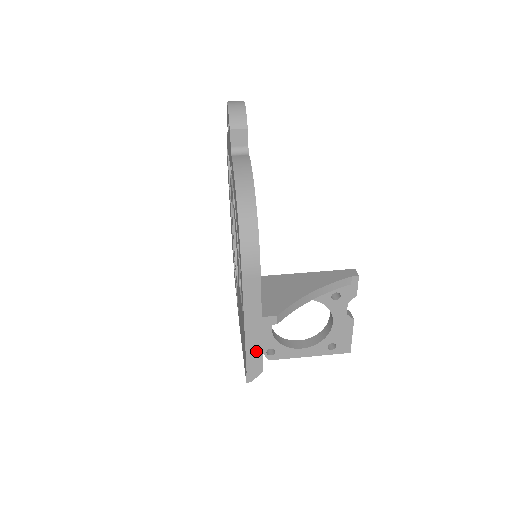
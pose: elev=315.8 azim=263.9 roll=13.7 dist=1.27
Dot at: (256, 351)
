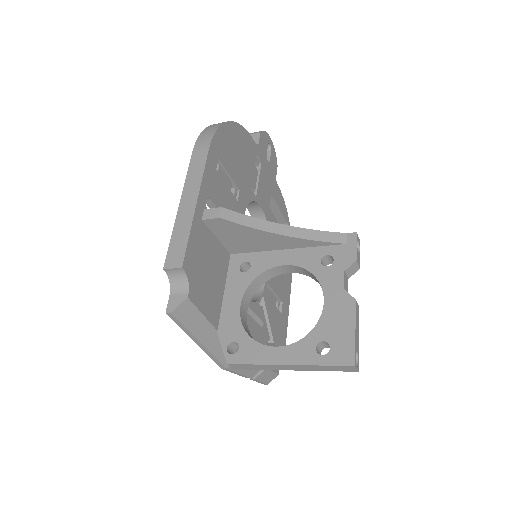
Dot at: (182, 236)
